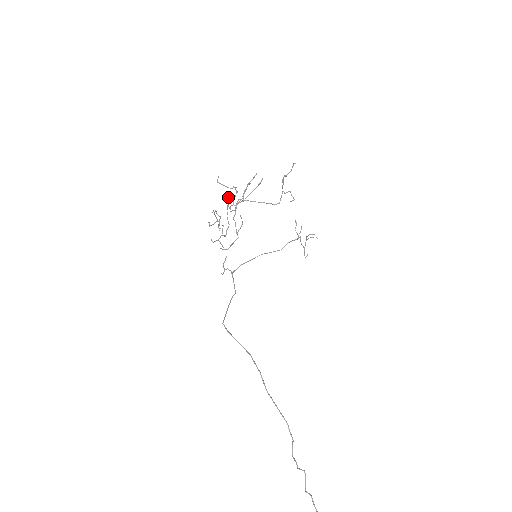
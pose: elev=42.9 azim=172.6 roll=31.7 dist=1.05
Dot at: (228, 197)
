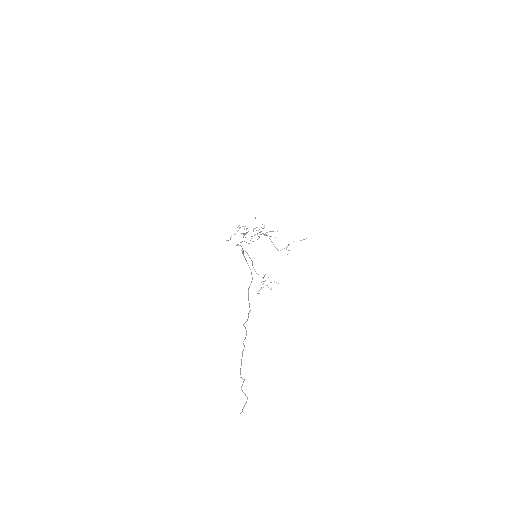
Dot at: occluded
